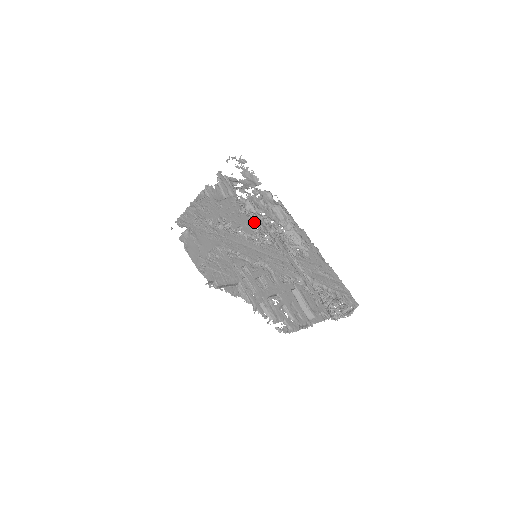
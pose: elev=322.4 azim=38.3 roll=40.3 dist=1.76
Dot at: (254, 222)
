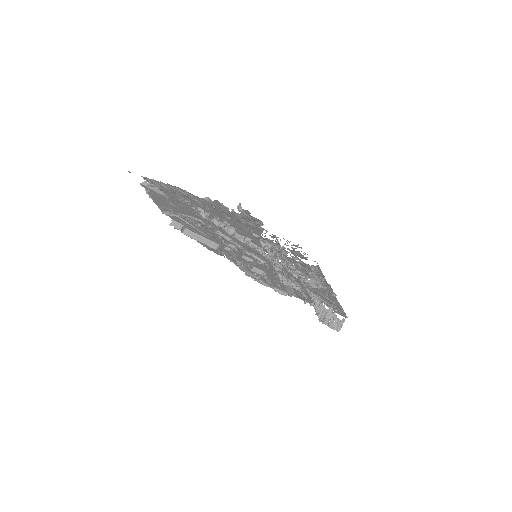
Dot at: occluded
